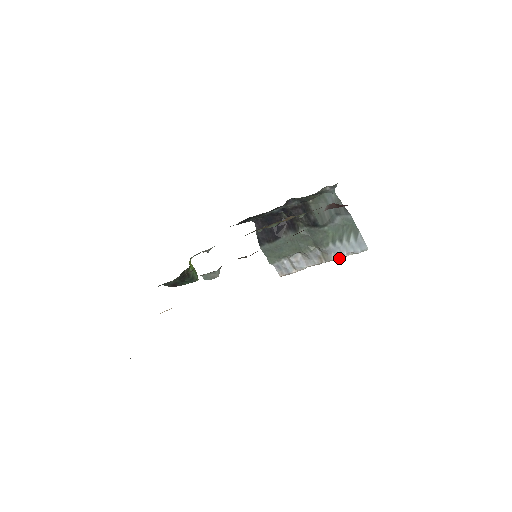
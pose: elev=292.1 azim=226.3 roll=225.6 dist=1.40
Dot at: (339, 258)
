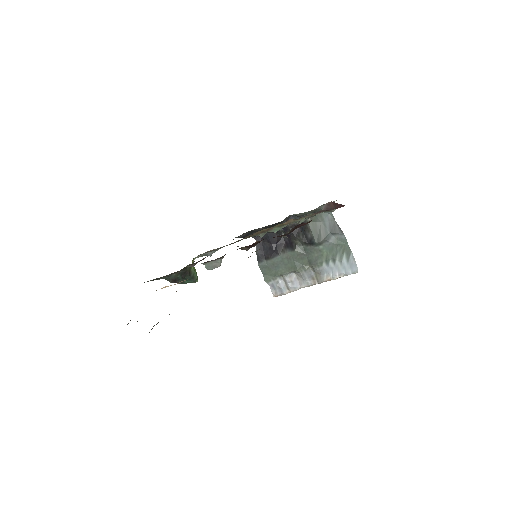
Dot at: occluded
